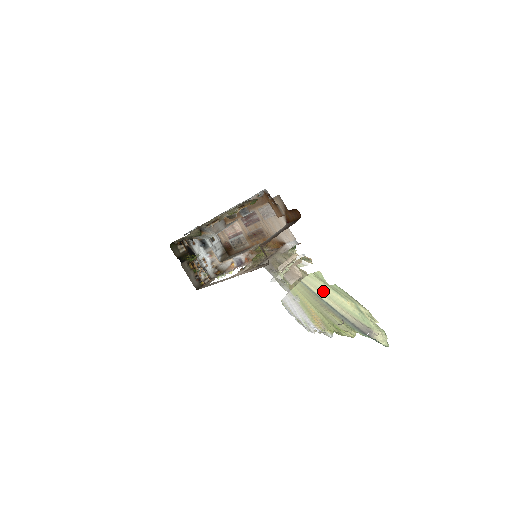
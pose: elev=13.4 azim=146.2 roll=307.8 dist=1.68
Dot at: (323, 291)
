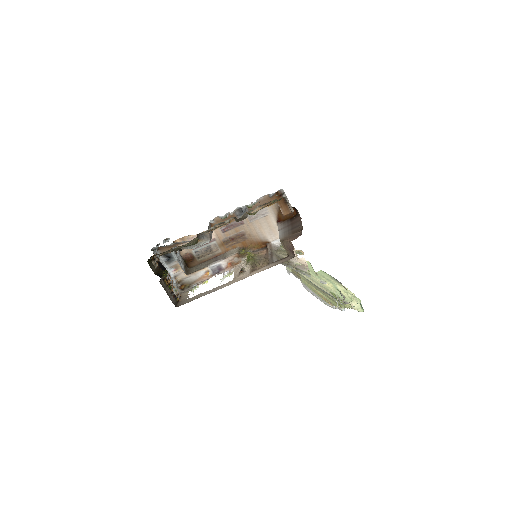
Dot at: (311, 278)
